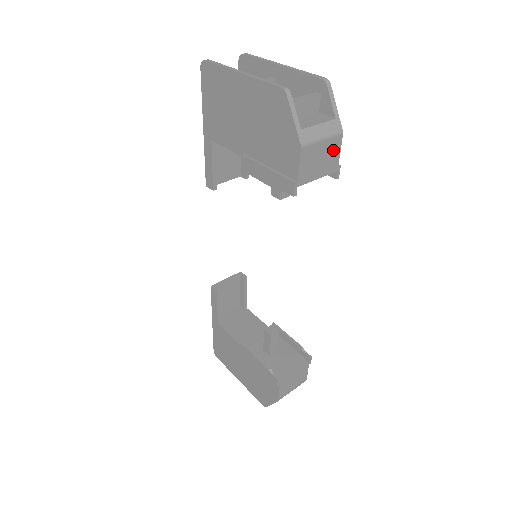
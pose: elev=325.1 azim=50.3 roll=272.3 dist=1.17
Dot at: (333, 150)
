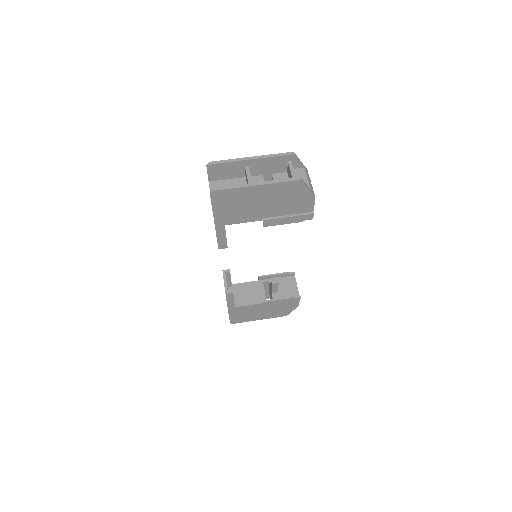
Dot at: occluded
